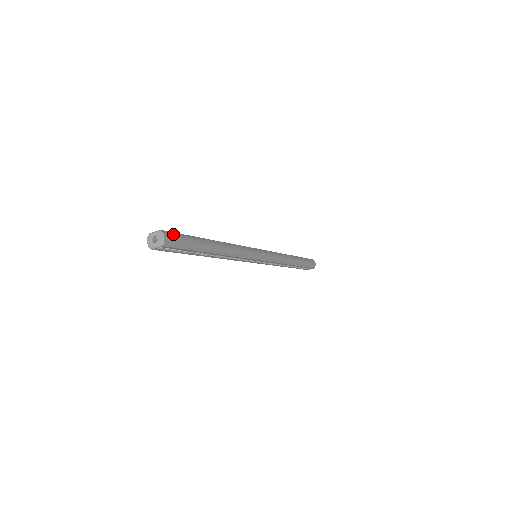
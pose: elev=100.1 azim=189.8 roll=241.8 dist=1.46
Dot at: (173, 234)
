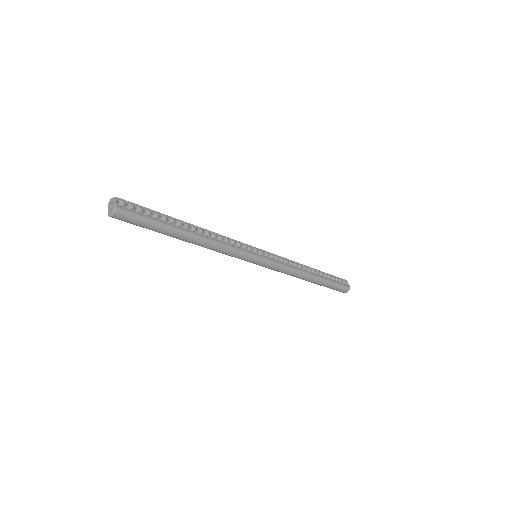
Dot at: (130, 215)
